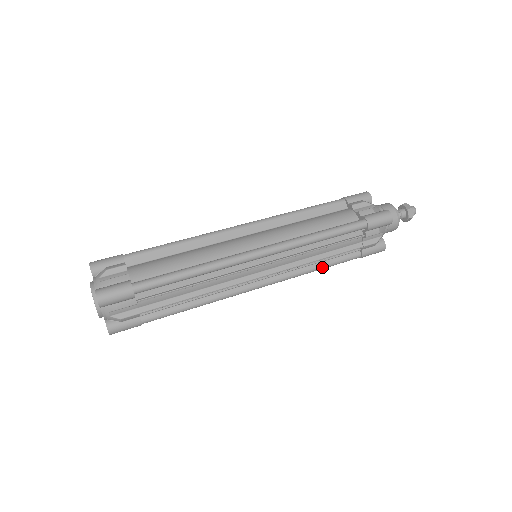
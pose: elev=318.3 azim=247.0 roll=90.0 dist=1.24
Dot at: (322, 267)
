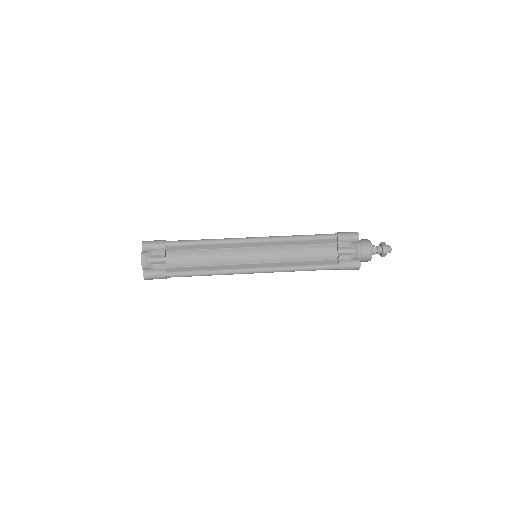
Dot at: occluded
